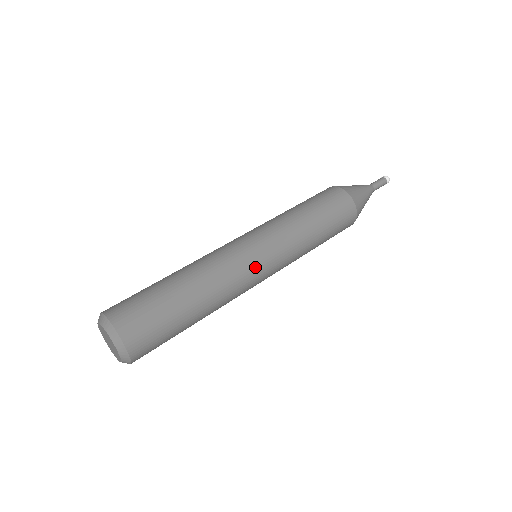
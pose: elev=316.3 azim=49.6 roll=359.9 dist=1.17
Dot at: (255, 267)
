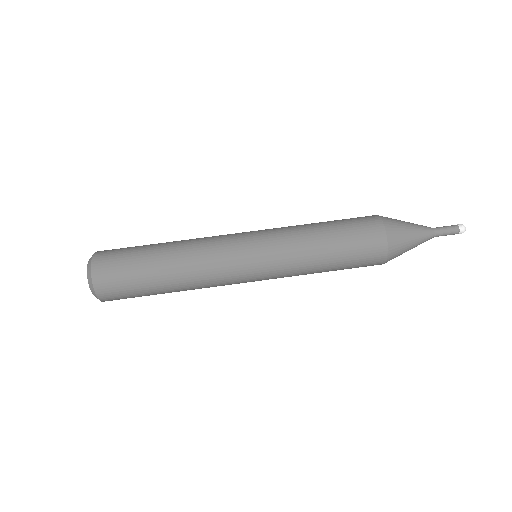
Dot at: occluded
